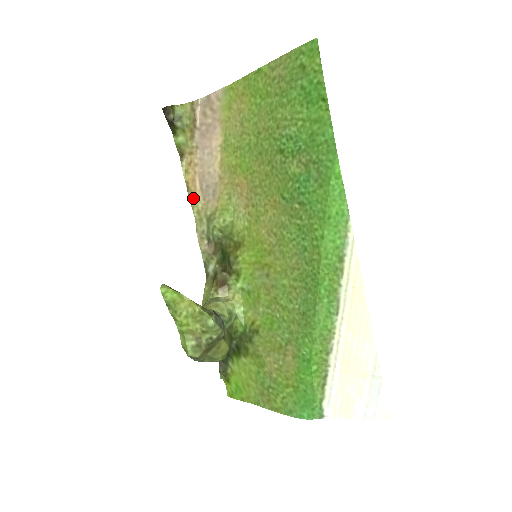
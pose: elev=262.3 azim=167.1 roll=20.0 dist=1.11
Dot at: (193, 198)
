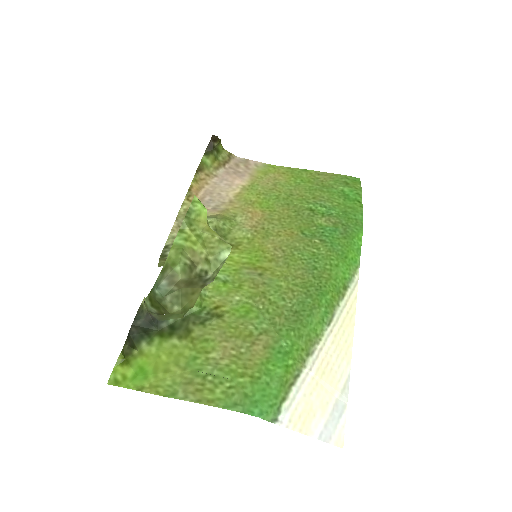
Dot at: (190, 198)
